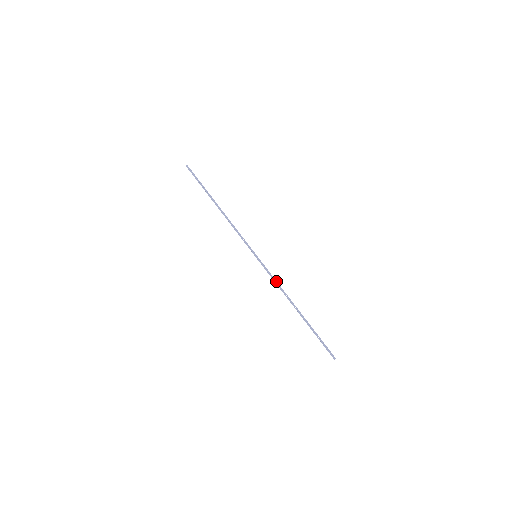
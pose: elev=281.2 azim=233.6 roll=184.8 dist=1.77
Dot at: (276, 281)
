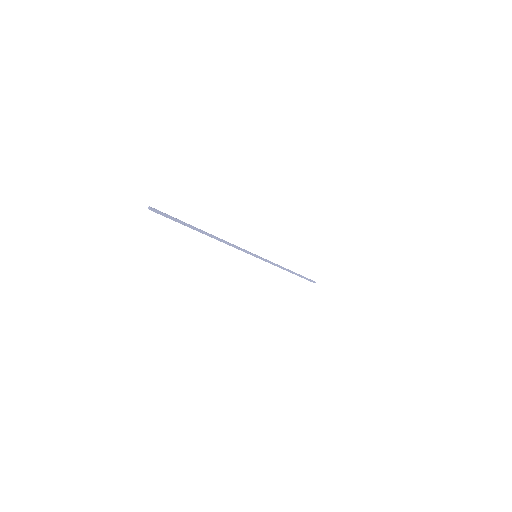
Dot at: (275, 264)
